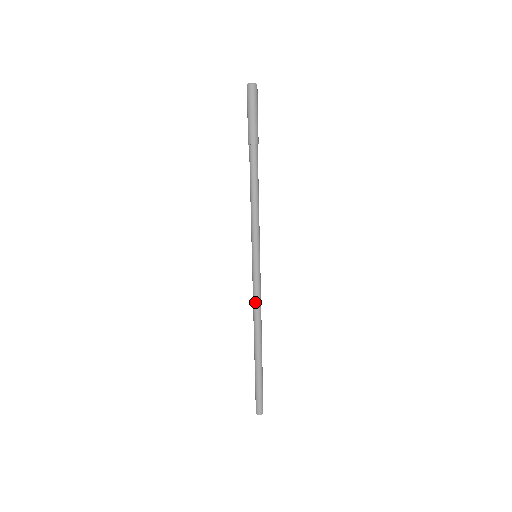
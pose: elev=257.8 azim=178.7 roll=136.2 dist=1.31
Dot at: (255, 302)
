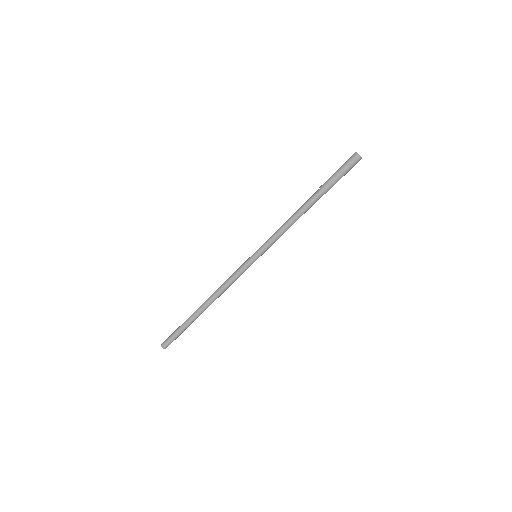
Dot at: (229, 283)
